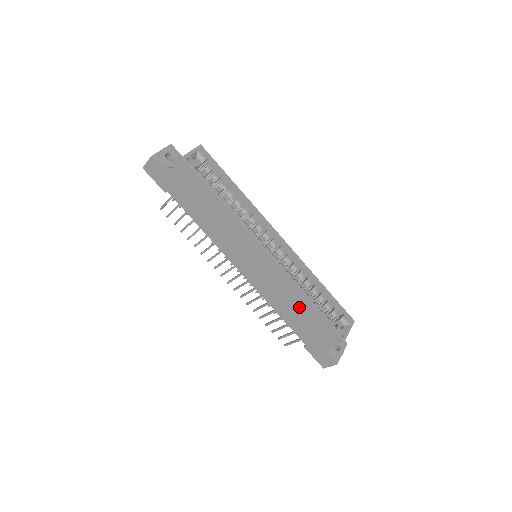
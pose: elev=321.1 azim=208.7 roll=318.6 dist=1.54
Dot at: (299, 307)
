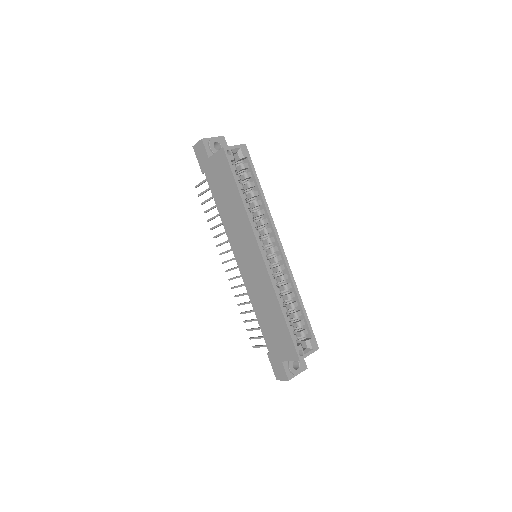
Dot at: (273, 314)
